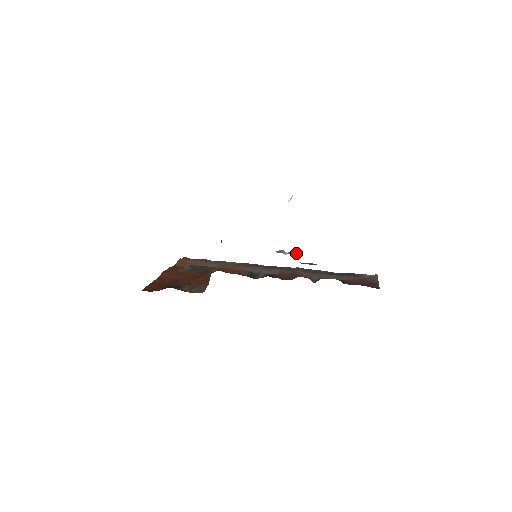
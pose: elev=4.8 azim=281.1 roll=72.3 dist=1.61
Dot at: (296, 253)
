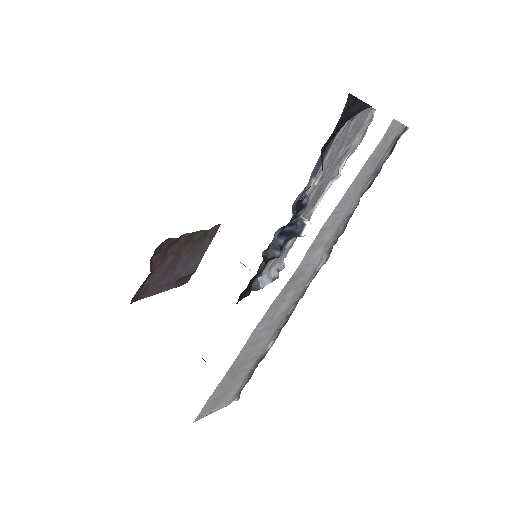
Dot at: occluded
